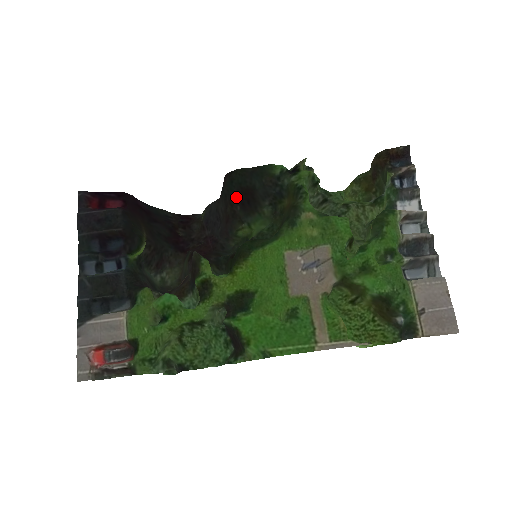
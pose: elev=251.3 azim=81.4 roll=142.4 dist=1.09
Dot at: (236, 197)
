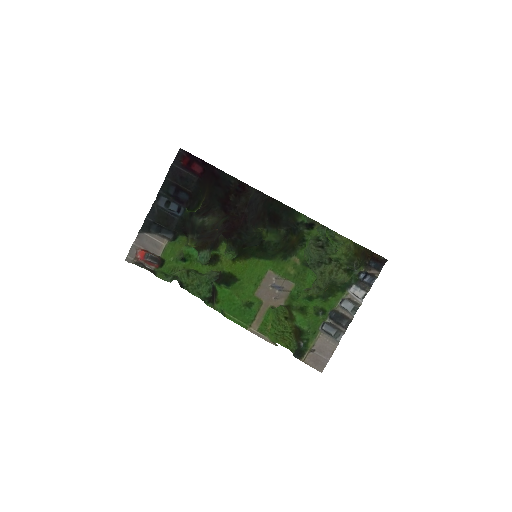
Dot at: (269, 213)
